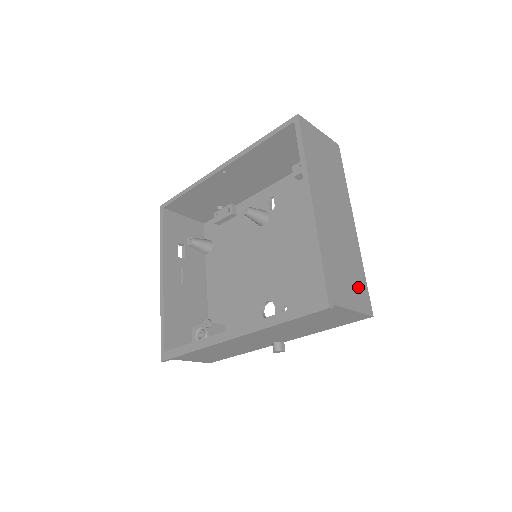
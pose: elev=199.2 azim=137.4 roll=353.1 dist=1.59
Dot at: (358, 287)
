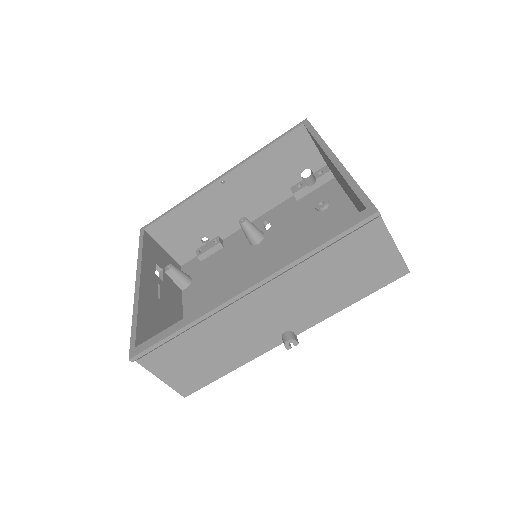
Dot at: occluded
